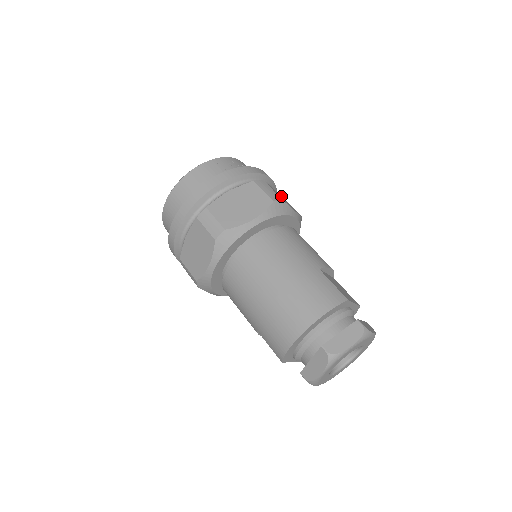
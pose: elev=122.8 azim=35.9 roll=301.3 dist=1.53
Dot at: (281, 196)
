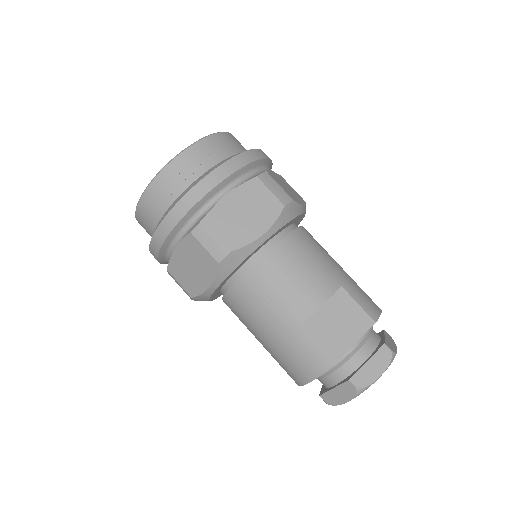
Dot at: (247, 191)
